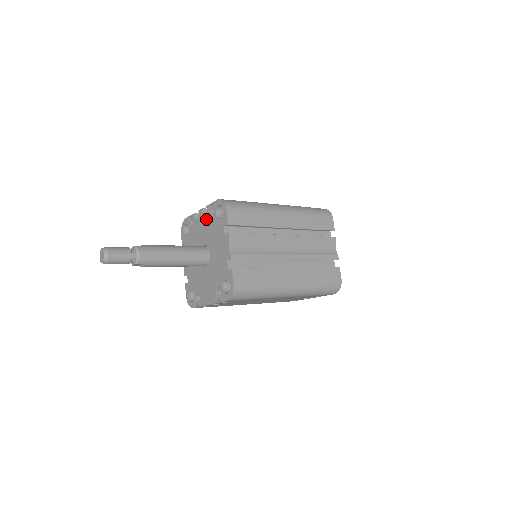
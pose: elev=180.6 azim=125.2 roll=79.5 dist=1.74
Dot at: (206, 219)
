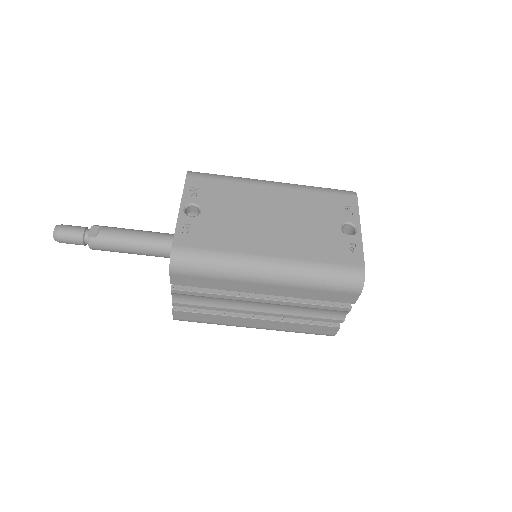
Dot at: occluded
